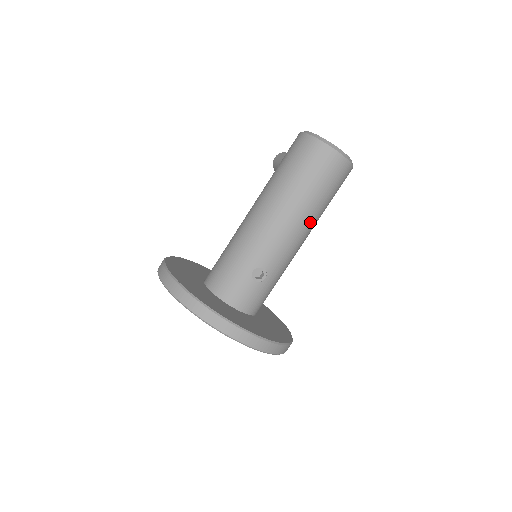
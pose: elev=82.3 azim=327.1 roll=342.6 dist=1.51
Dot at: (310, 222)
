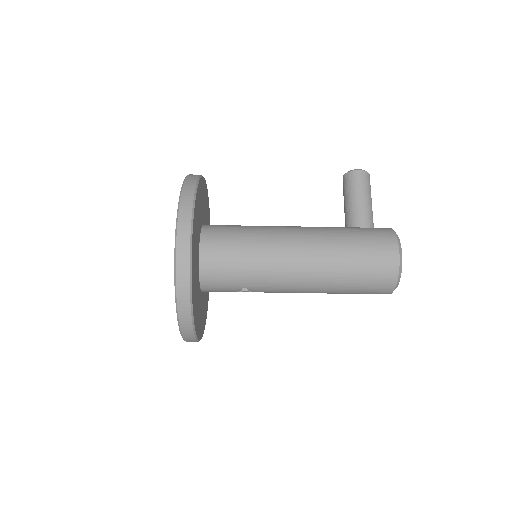
Dot at: occluded
